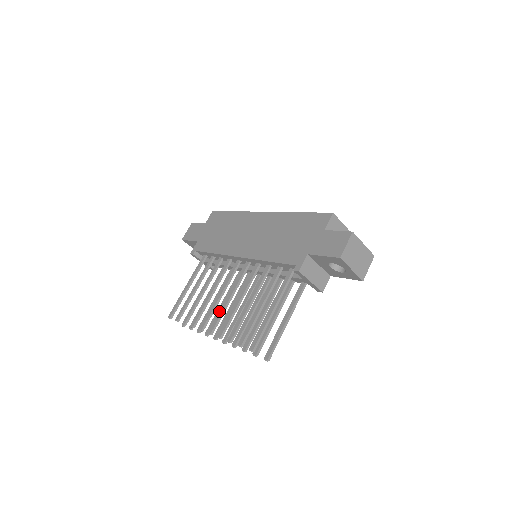
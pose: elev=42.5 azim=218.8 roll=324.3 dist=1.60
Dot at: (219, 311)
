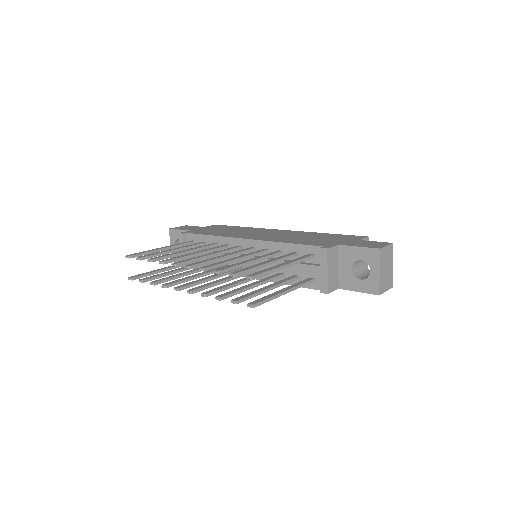
Dot at: (206, 259)
